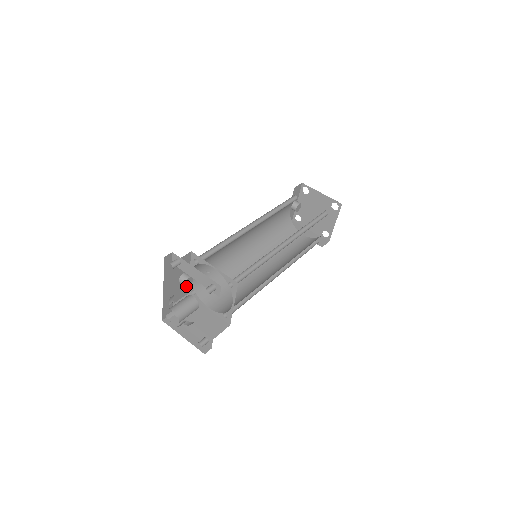
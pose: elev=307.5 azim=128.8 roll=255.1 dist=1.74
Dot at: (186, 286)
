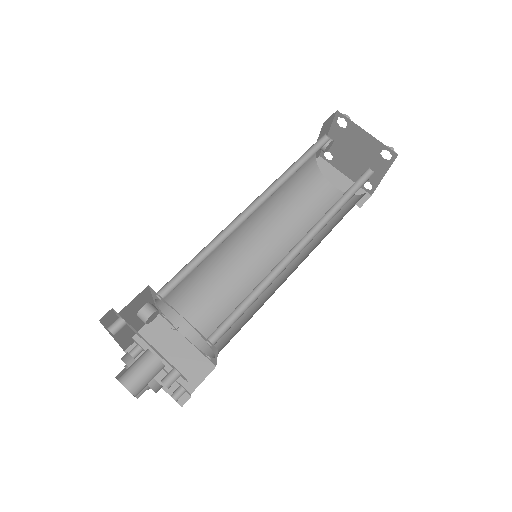
Dot at: (149, 322)
